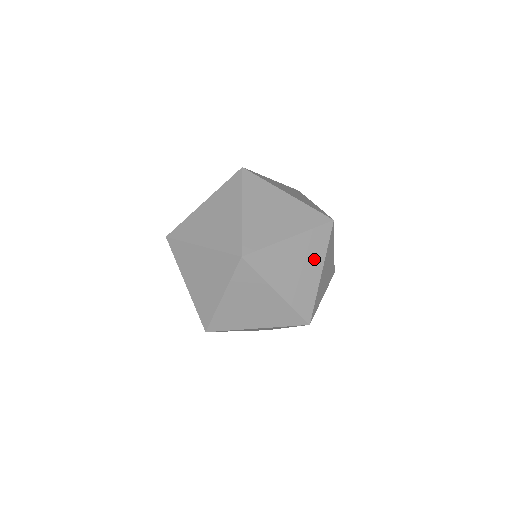
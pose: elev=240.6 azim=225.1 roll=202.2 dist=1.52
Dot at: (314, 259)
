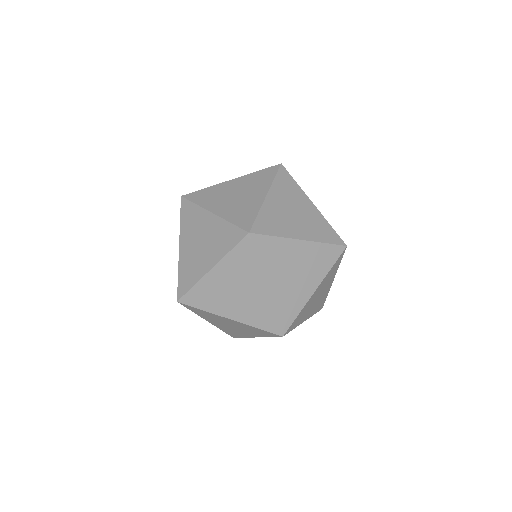
Dot at: (314, 273)
